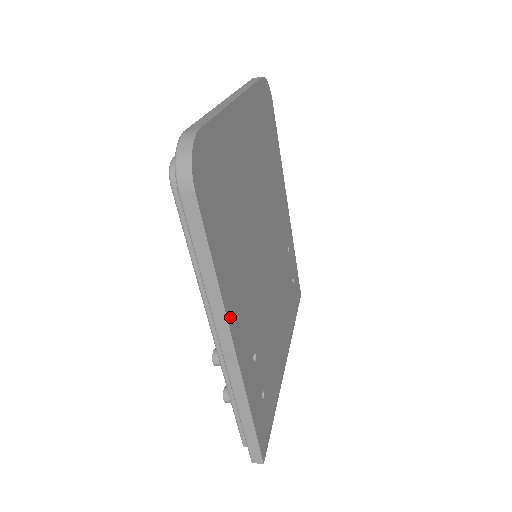
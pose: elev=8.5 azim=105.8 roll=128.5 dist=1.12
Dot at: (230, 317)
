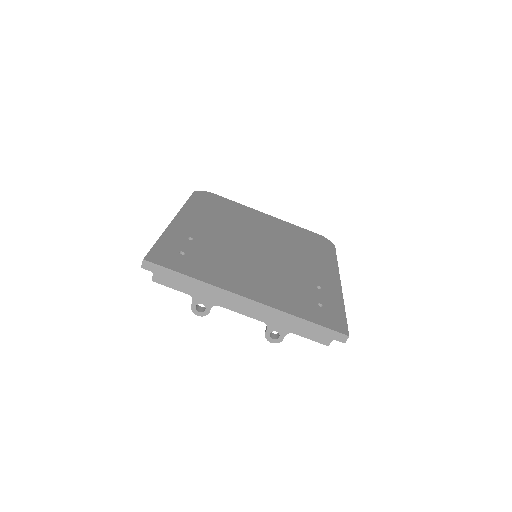
Dot at: (182, 214)
